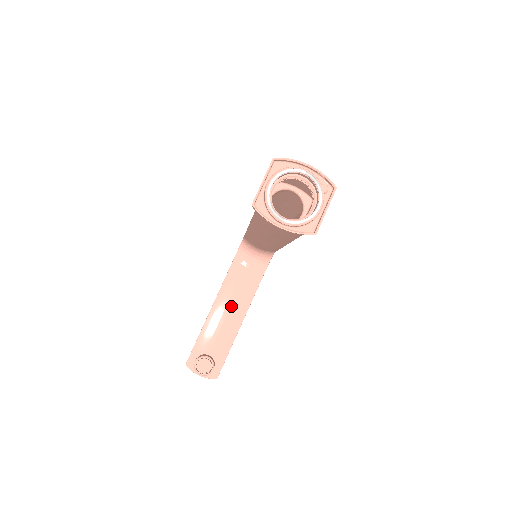
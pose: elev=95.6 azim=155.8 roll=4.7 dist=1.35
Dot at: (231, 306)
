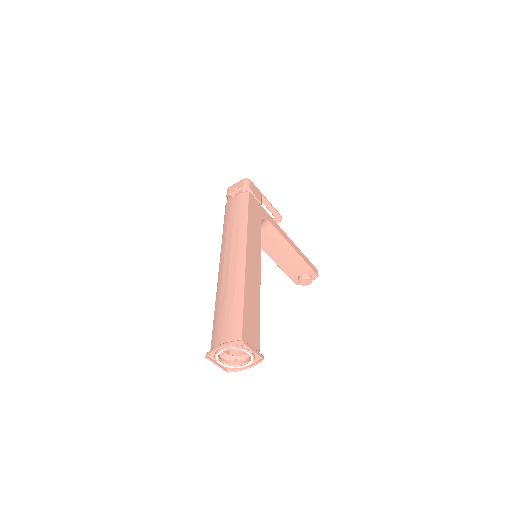
Dot at: (280, 252)
